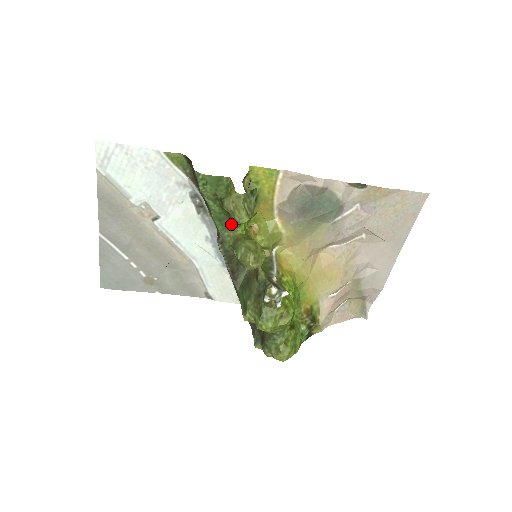
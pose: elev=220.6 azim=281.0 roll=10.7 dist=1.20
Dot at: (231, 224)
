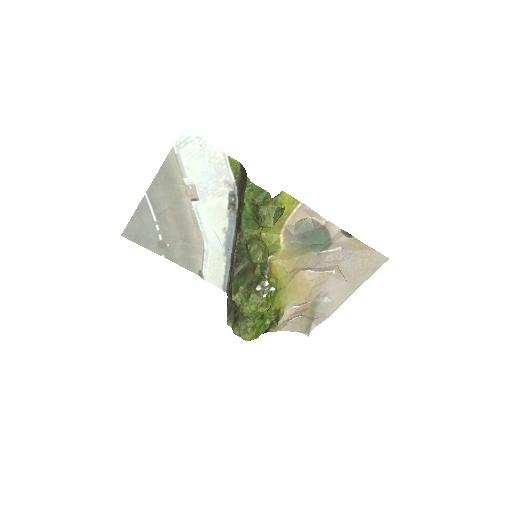
Dot at: (253, 225)
